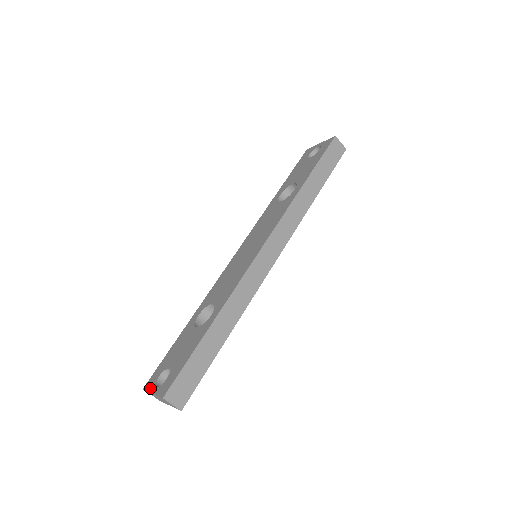
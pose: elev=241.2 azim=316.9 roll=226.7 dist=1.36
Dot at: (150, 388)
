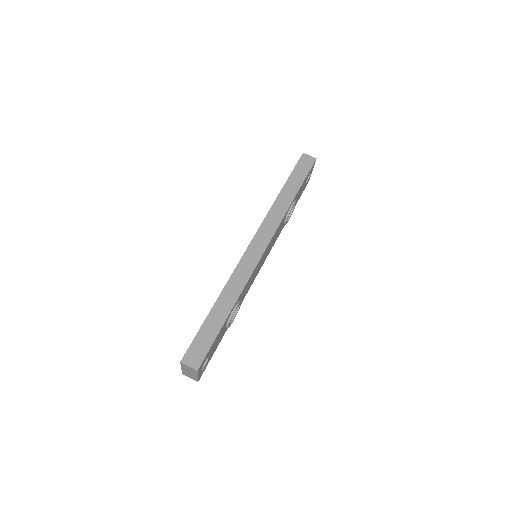
Dot at: occluded
